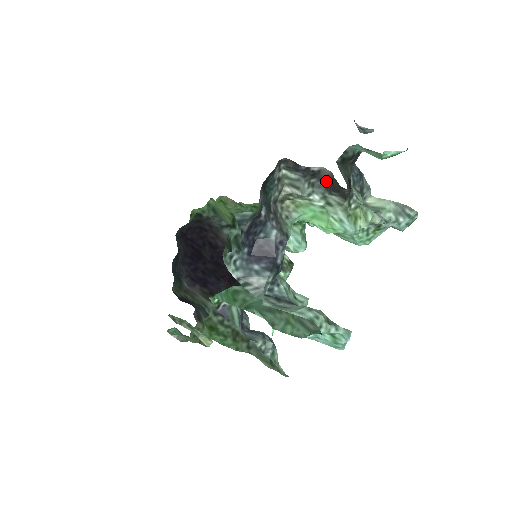
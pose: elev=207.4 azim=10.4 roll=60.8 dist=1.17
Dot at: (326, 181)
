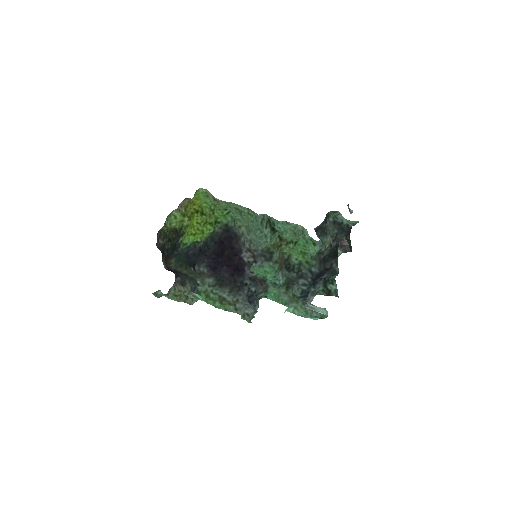
Dot at: (342, 245)
